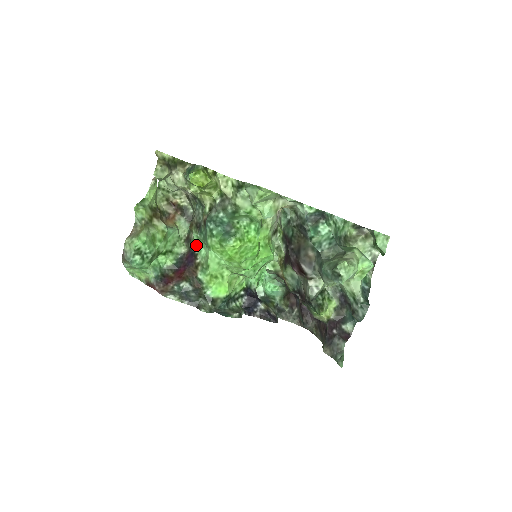
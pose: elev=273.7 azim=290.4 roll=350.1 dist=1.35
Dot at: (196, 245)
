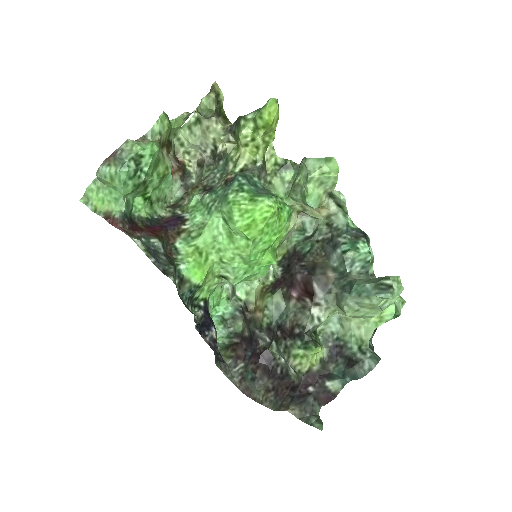
Dot at: (189, 211)
